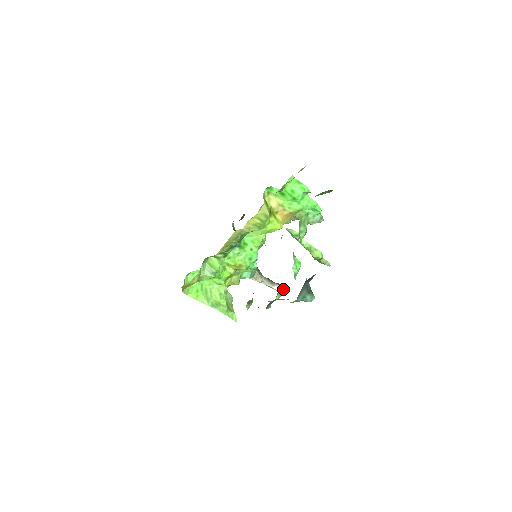
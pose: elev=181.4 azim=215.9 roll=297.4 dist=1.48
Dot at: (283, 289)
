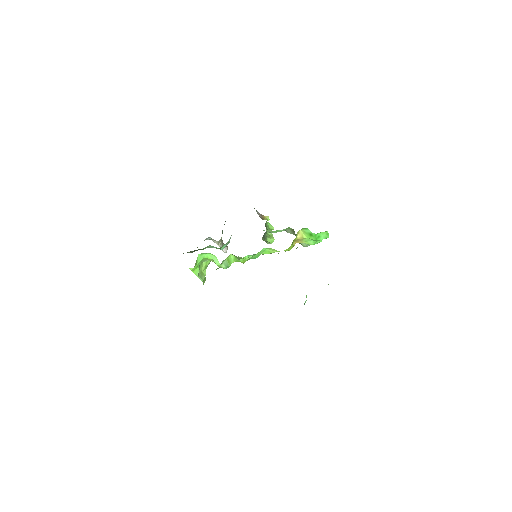
Dot at: occluded
